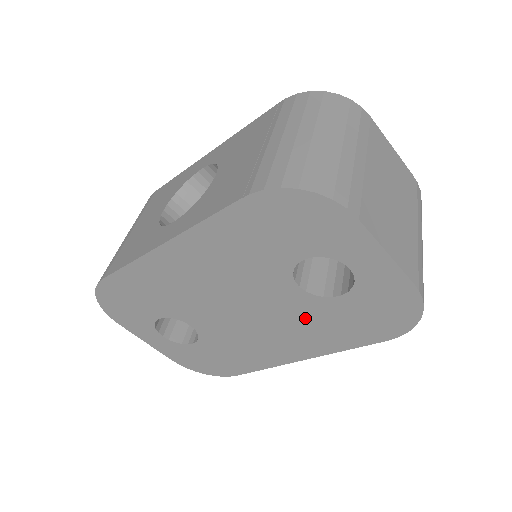
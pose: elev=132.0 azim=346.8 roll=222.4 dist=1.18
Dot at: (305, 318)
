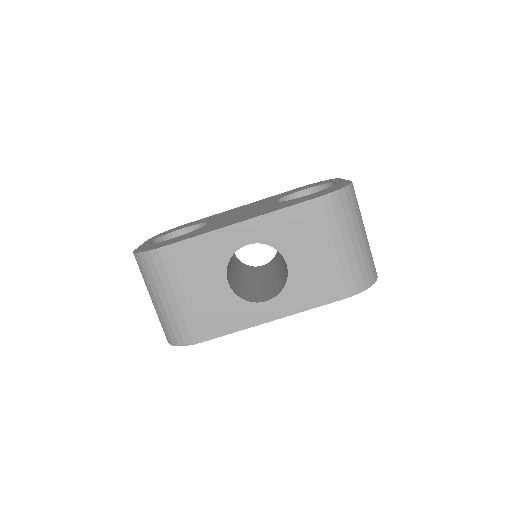
Dot at: occluded
